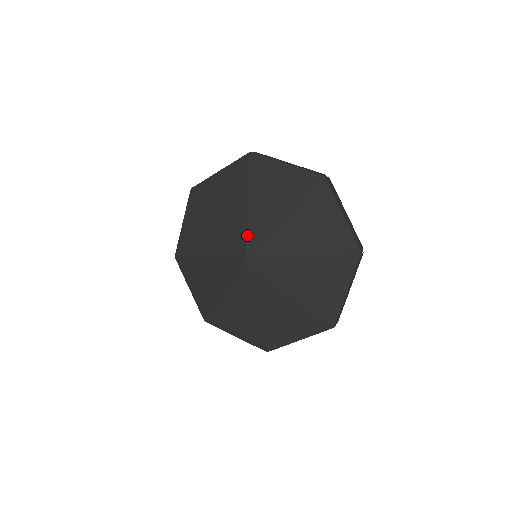
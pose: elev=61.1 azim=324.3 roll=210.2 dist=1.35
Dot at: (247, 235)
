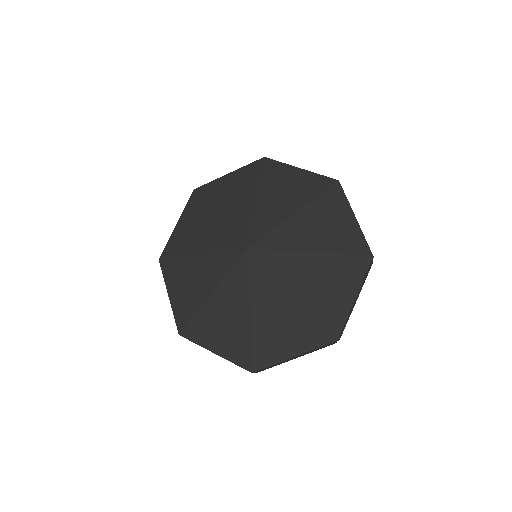
Dot at: (253, 225)
